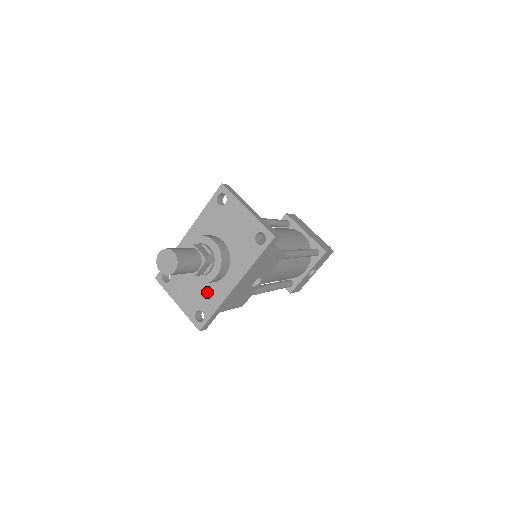
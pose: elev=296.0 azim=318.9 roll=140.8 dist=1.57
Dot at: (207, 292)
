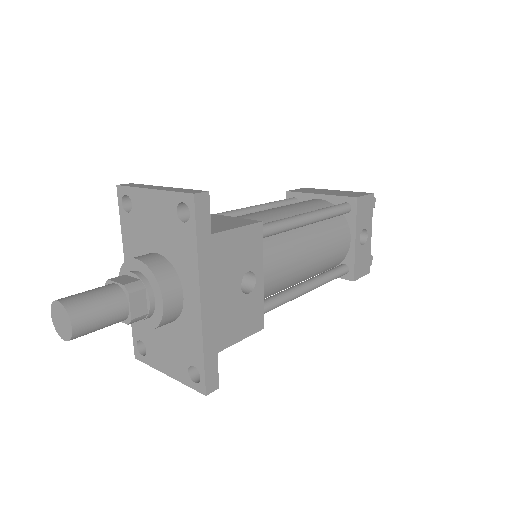
Dot at: (182, 335)
